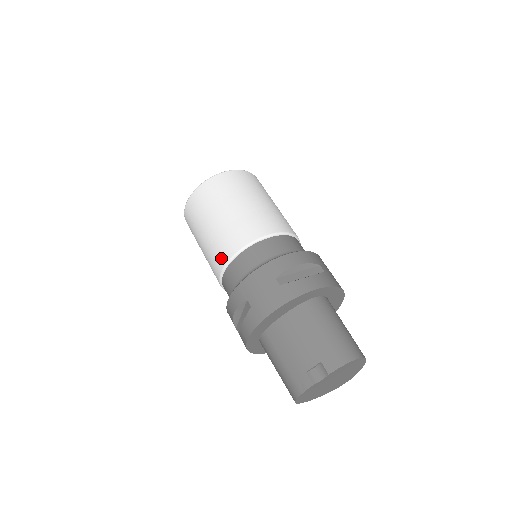
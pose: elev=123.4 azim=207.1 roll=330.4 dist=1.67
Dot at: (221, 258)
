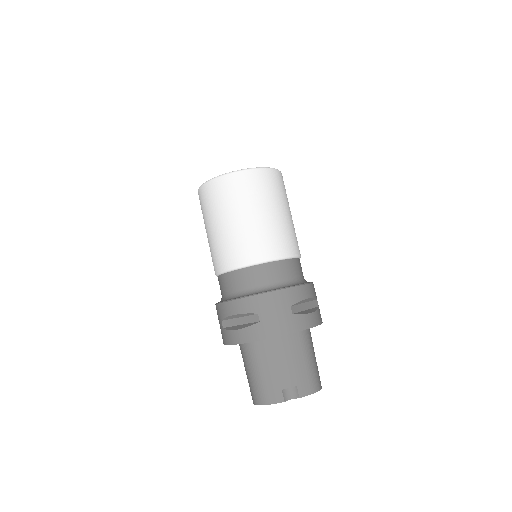
Dot at: (240, 257)
